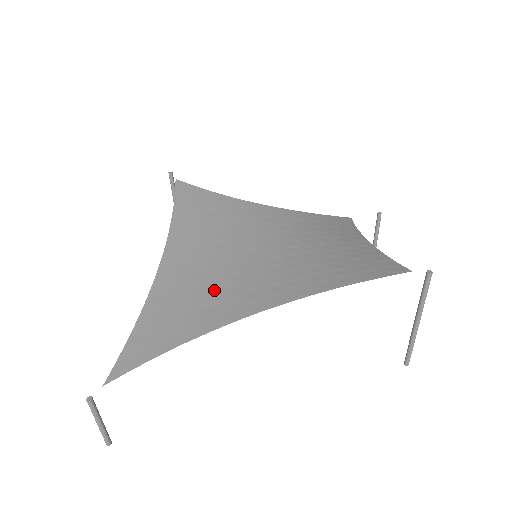
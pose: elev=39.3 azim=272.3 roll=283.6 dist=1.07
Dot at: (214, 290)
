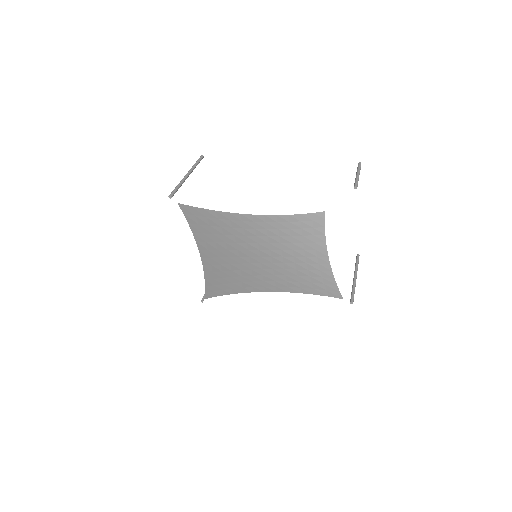
Dot at: (237, 275)
